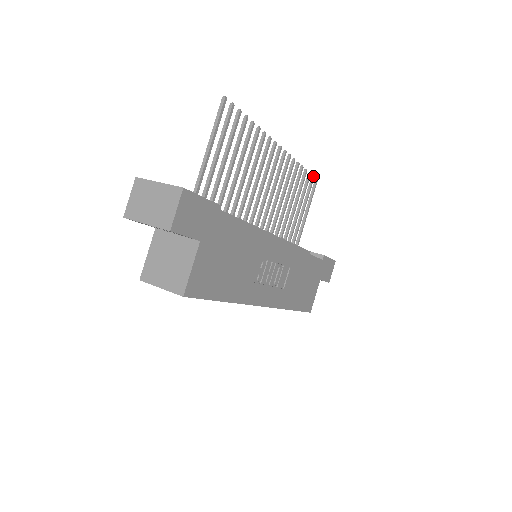
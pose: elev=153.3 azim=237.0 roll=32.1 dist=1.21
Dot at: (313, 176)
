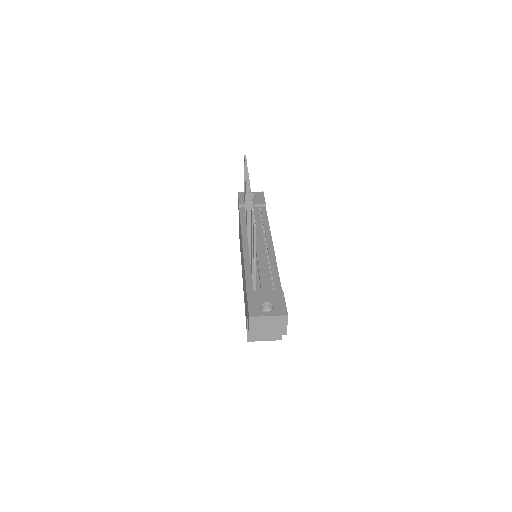
Dot at: (246, 159)
